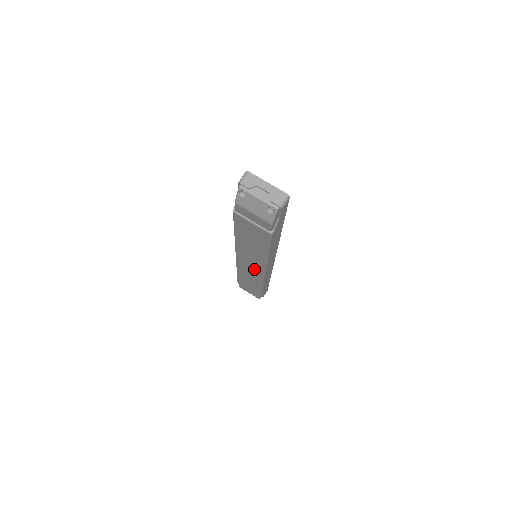
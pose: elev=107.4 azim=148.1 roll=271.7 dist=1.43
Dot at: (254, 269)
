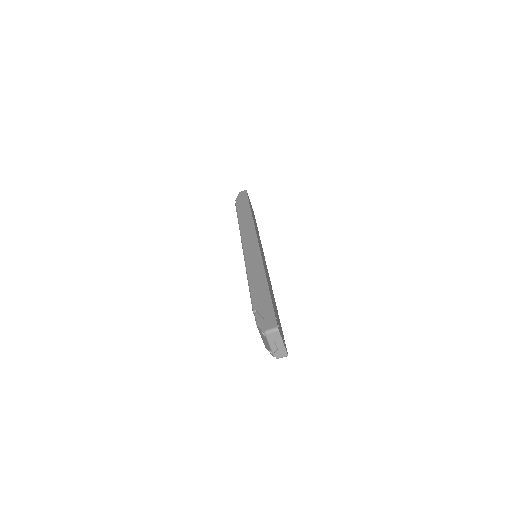
Dot at: occluded
